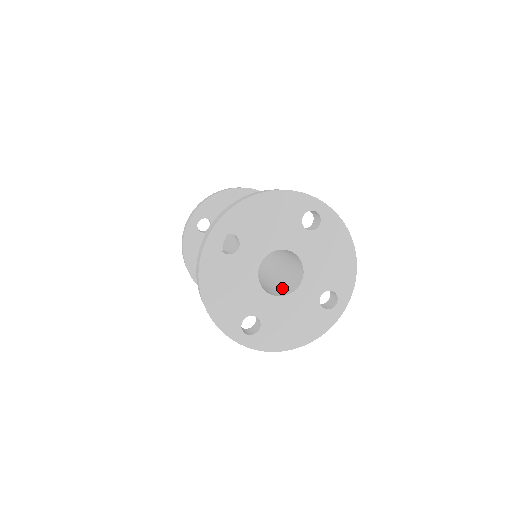
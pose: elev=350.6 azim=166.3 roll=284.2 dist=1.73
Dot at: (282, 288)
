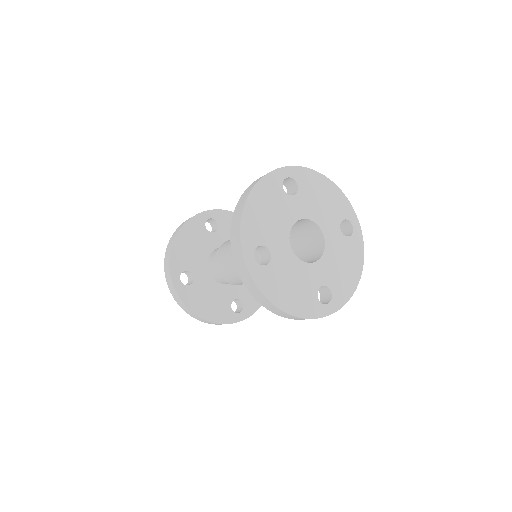
Dot at: occluded
